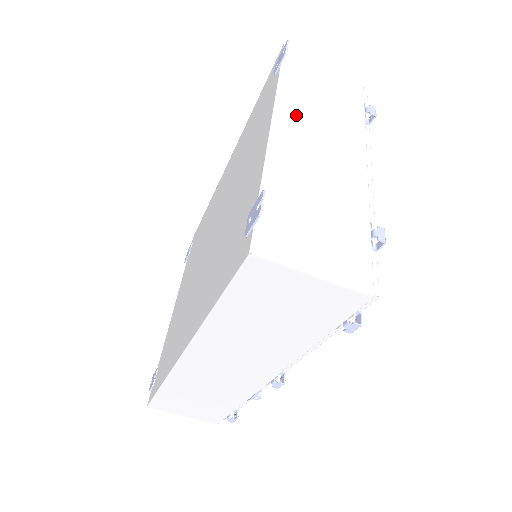
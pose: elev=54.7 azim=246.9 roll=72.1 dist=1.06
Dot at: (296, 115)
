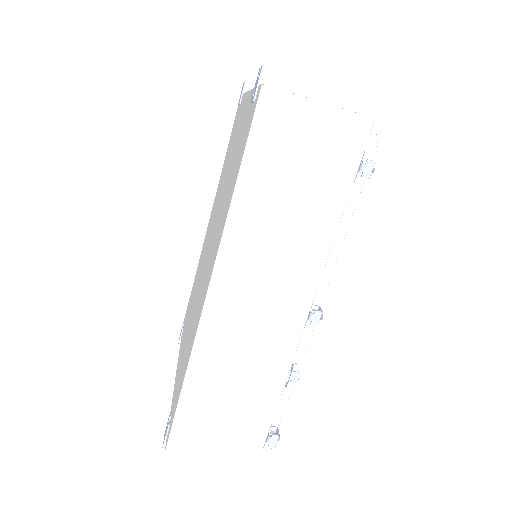
Dot at: occluded
